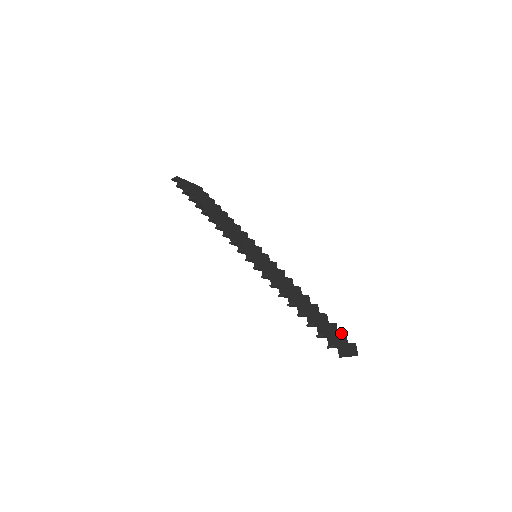
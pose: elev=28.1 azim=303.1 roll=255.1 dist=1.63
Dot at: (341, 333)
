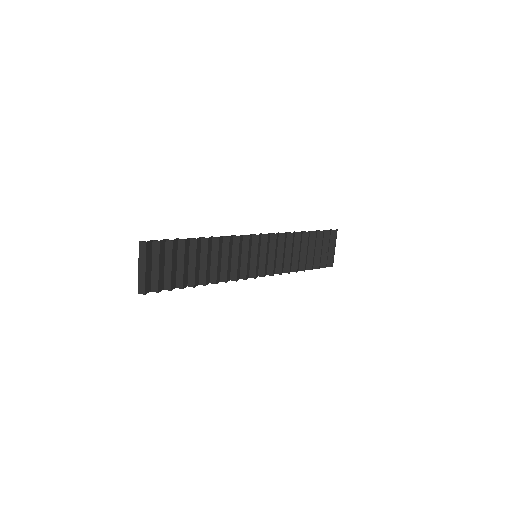
Dot at: occluded
